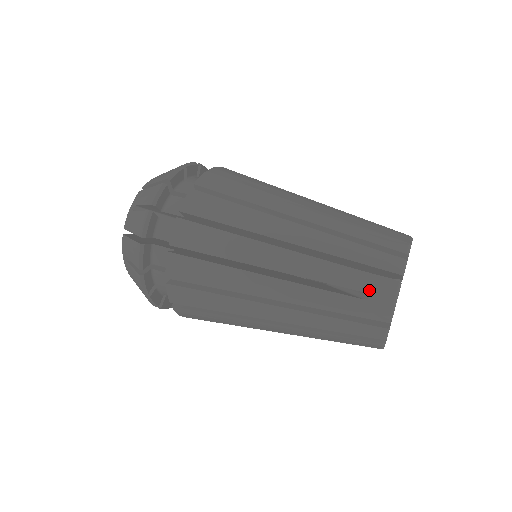
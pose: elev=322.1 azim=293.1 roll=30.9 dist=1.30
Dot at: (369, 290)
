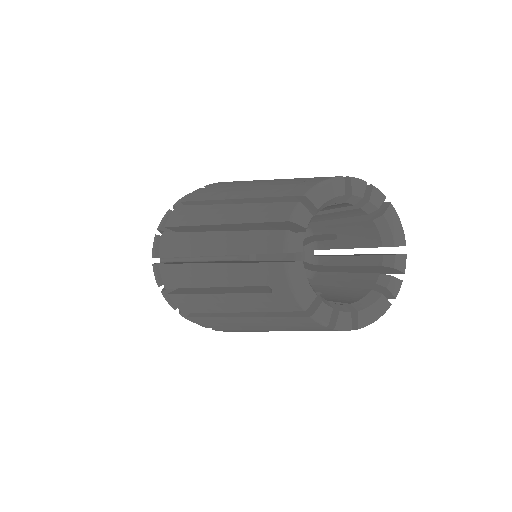
Dot at: (309, 180)
